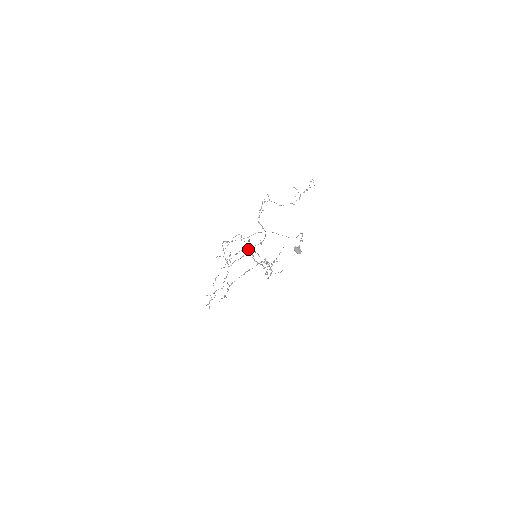
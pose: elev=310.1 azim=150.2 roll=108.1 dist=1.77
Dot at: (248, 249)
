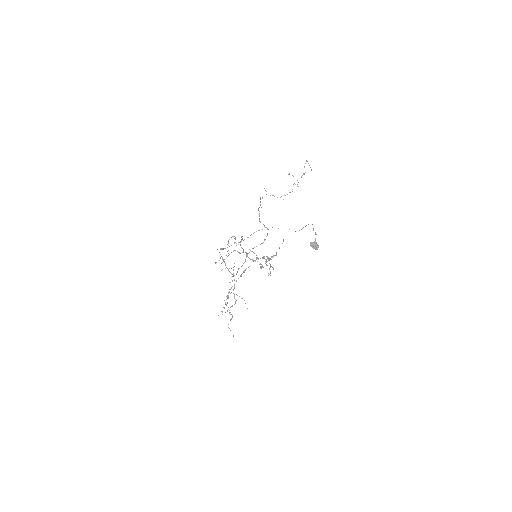
Dot at: (249, 252)
